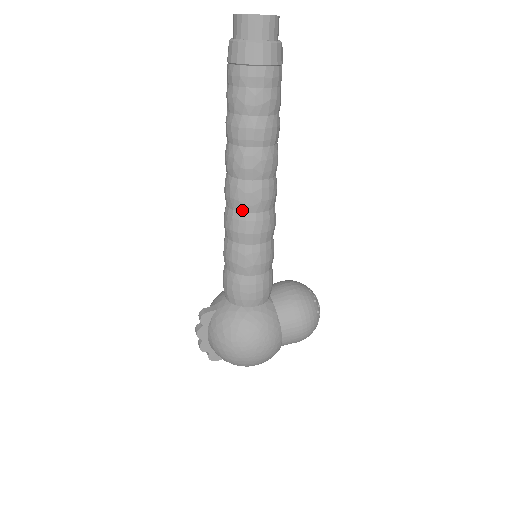
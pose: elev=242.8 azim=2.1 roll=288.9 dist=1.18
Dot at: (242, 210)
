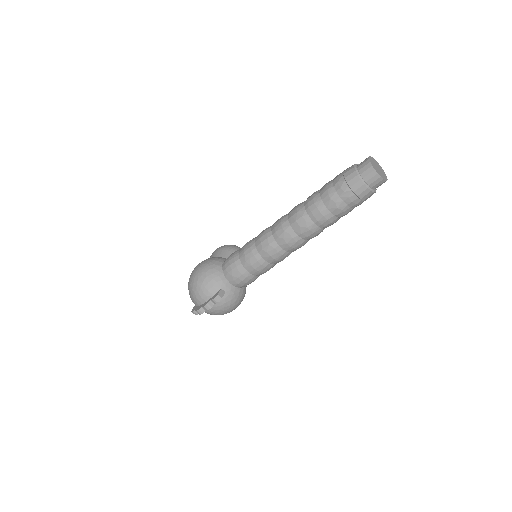
Dot at: (291, 252)
